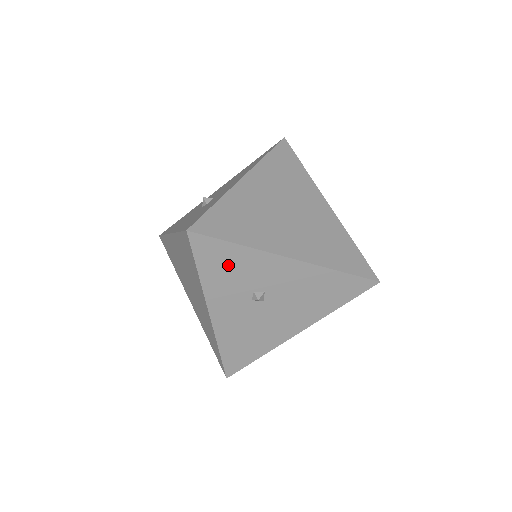
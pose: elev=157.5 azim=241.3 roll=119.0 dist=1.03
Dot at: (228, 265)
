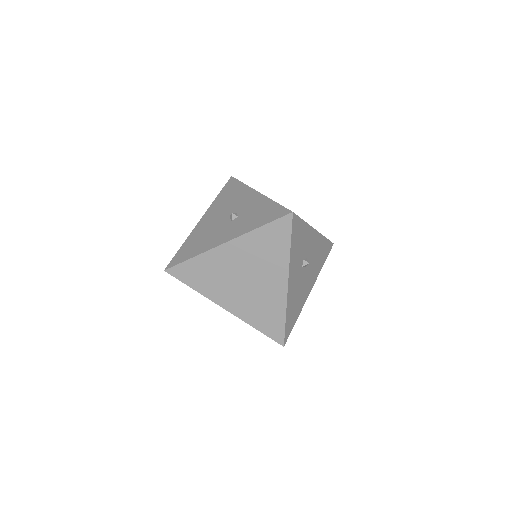
Dot at: (300, 239)
